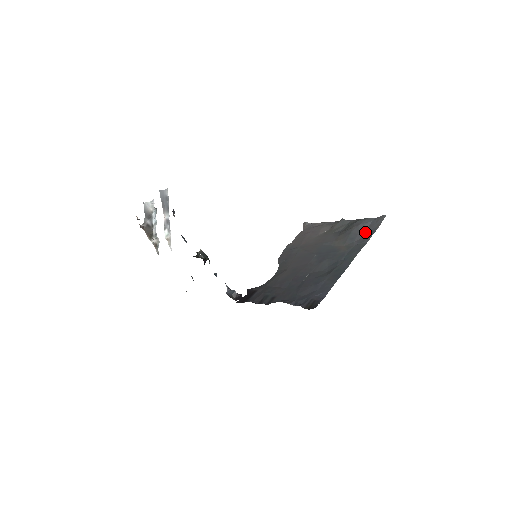
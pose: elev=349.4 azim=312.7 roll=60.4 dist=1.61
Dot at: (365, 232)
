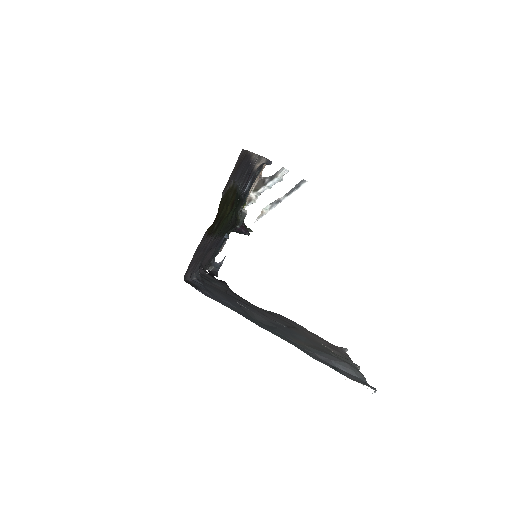
Dot at: (336, 366)
